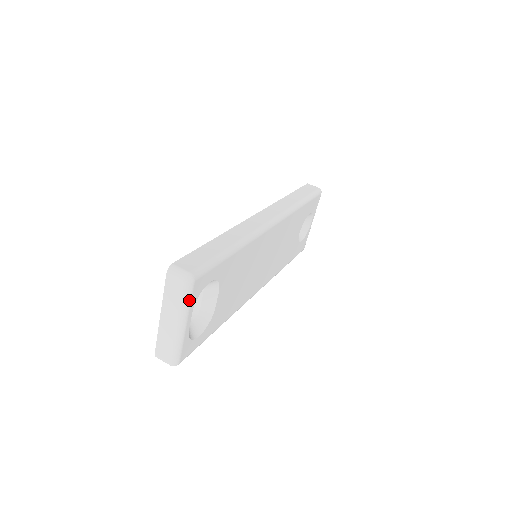
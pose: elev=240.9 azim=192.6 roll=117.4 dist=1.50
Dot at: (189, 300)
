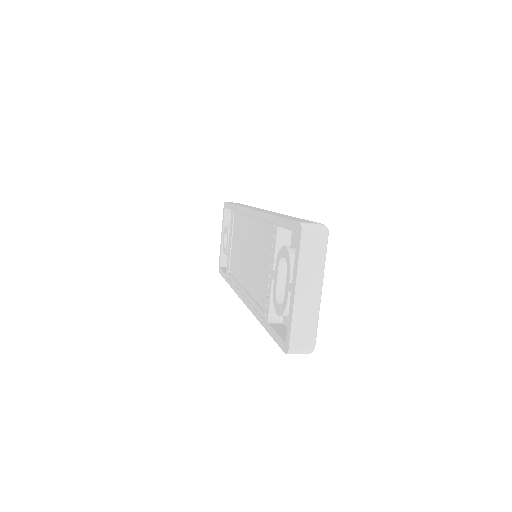
Dot at: (325, 257)
